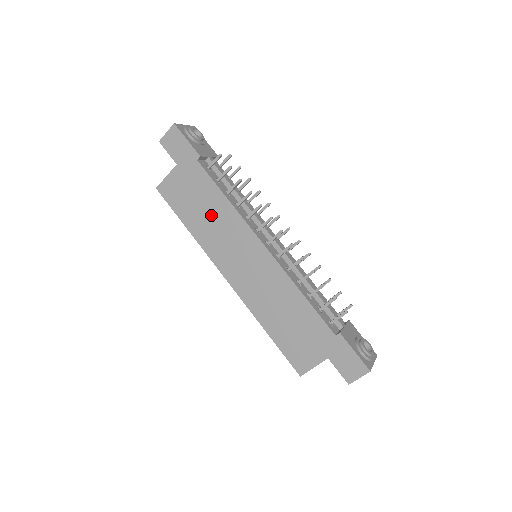
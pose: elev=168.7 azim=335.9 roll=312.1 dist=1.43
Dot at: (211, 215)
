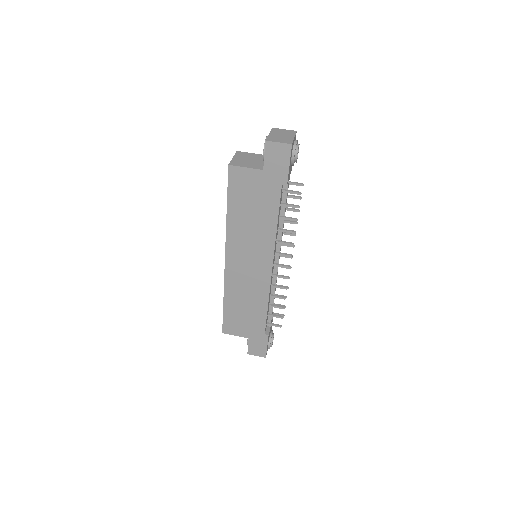
Dot at: (255, 222)
